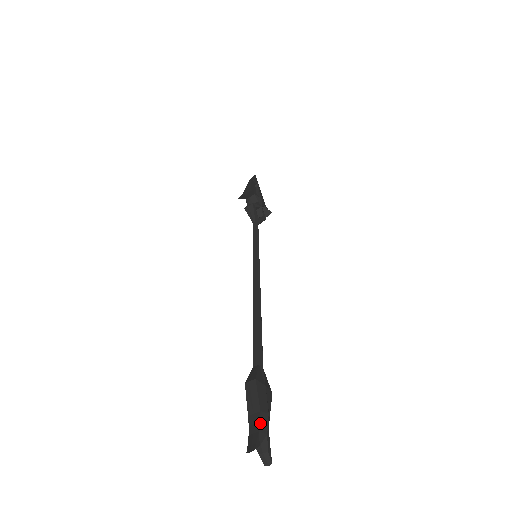
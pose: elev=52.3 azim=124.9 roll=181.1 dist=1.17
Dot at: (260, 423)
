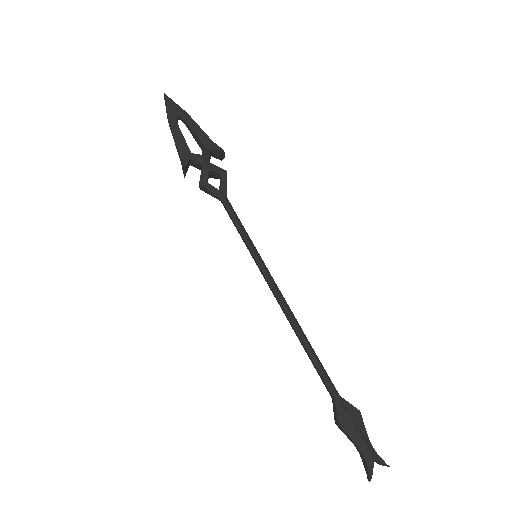
Dot at: (363, 456)
